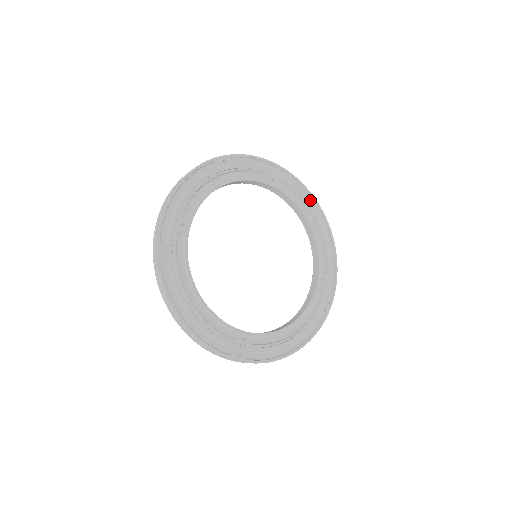
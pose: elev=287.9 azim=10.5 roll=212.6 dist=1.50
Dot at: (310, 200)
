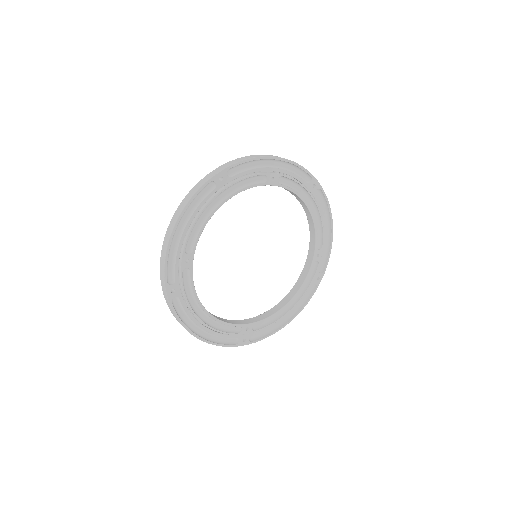
Dot at: (310, 182)
